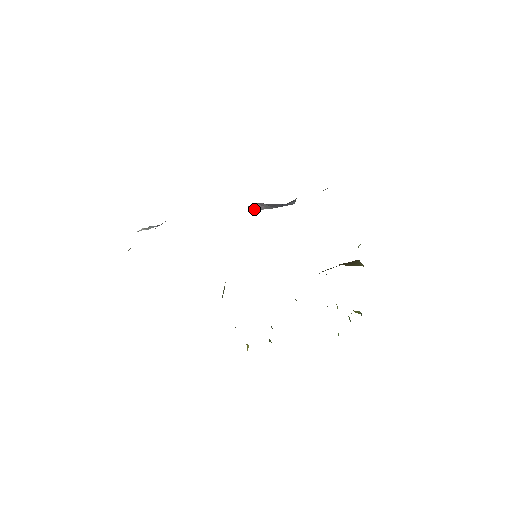
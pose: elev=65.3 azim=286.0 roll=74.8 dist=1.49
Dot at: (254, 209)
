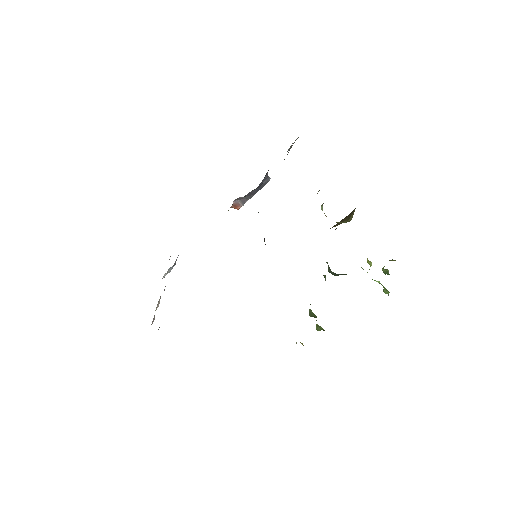
Dot at: (237, 207)
